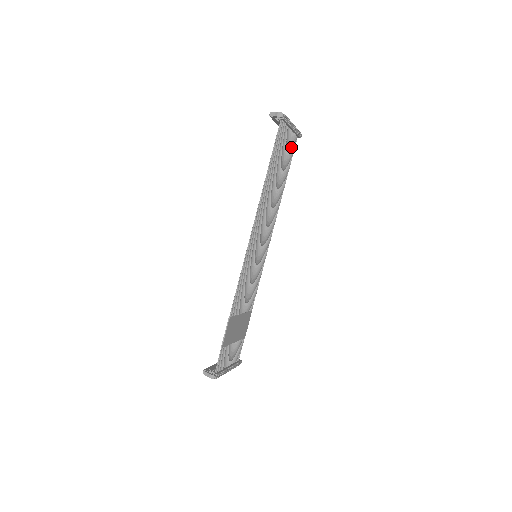
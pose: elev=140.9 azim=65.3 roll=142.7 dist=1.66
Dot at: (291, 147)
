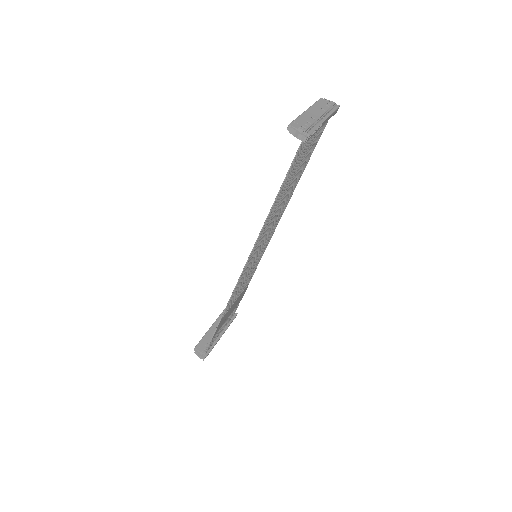
Dot at: (319, 132)
